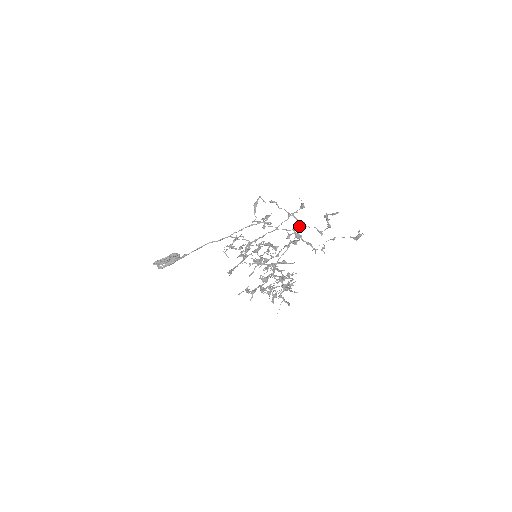
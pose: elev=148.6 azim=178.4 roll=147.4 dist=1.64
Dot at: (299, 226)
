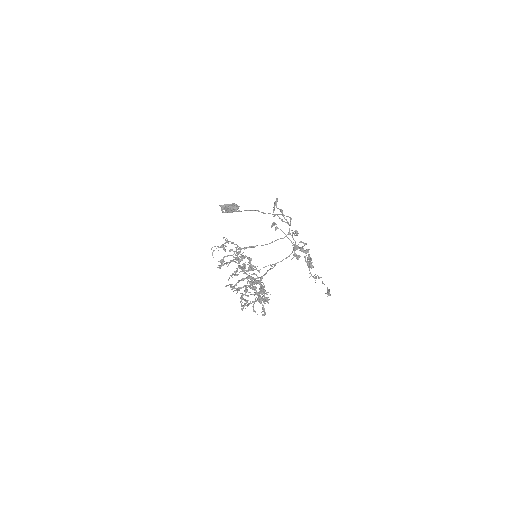
Dot at: (293, 249)
